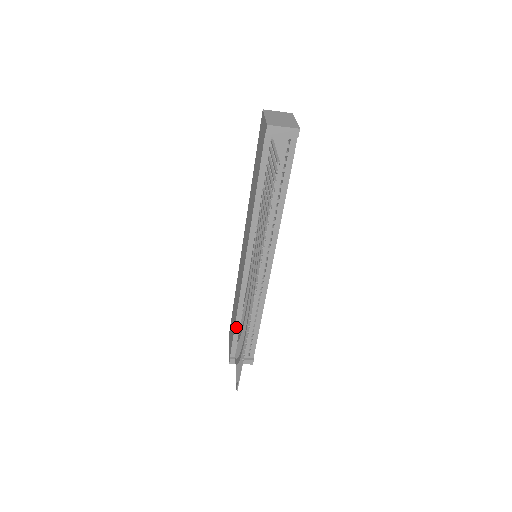
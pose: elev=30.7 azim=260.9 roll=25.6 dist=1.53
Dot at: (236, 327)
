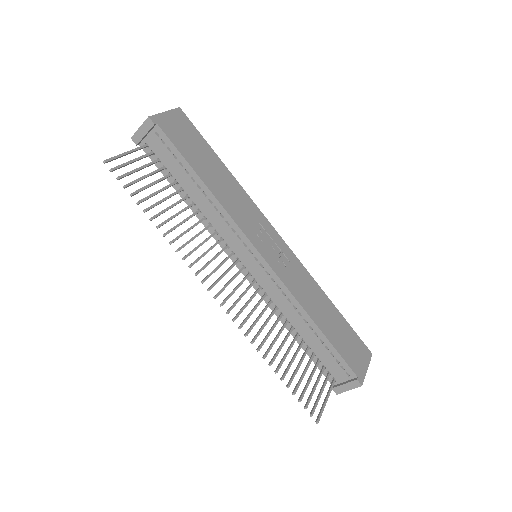
Dot at: (302, 345)
